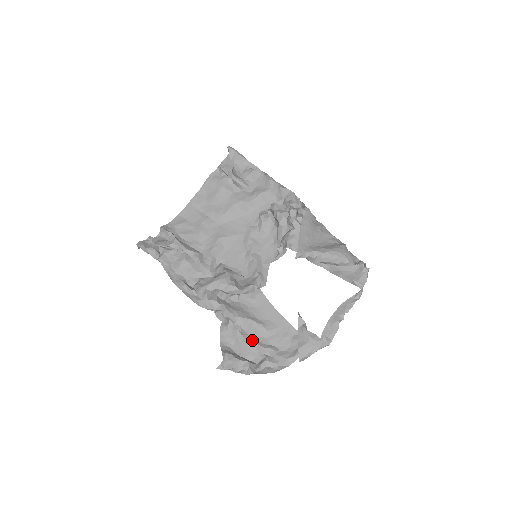
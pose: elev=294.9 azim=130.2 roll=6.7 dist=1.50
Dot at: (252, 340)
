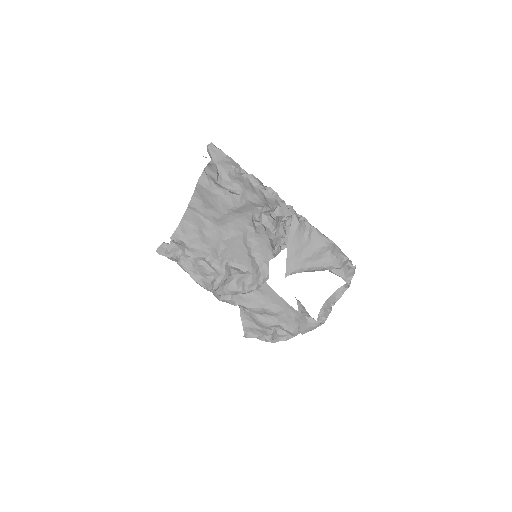
Dot at: (265, 319)
